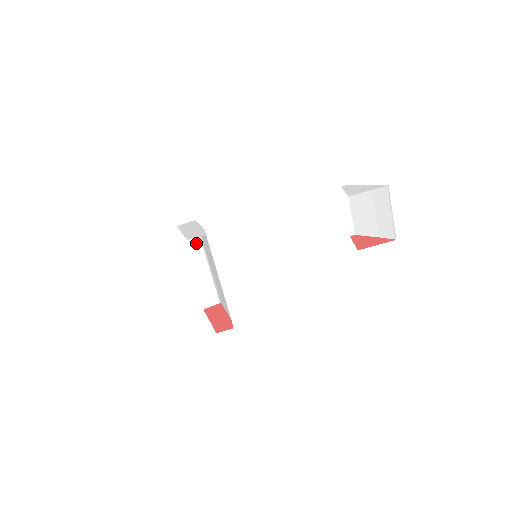
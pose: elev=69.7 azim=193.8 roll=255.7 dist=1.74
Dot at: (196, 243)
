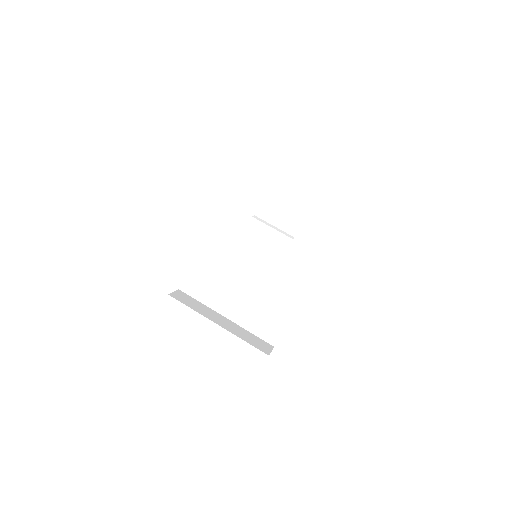
Dot at: (198, 305)
